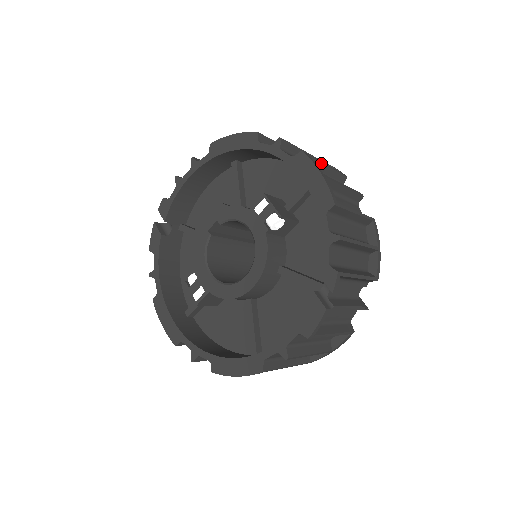
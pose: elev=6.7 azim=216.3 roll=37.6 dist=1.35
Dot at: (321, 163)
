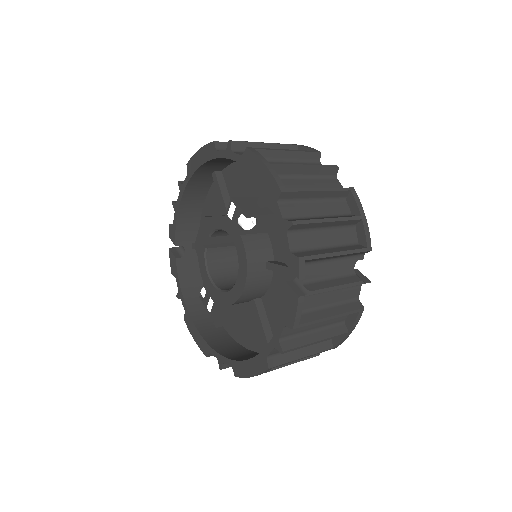
Dot at: (277, 151)
